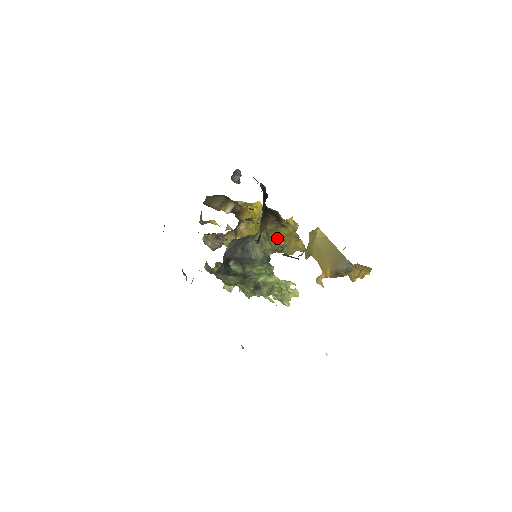
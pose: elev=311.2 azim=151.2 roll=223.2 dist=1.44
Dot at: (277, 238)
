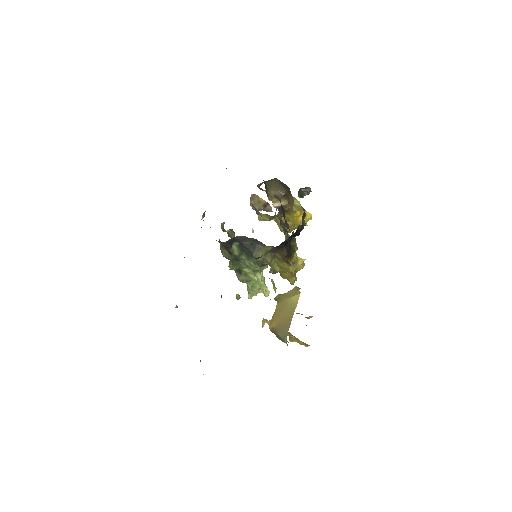
Dot at: (277, 264)
